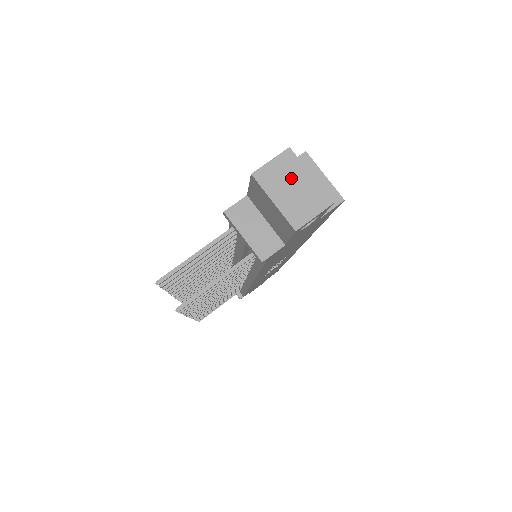
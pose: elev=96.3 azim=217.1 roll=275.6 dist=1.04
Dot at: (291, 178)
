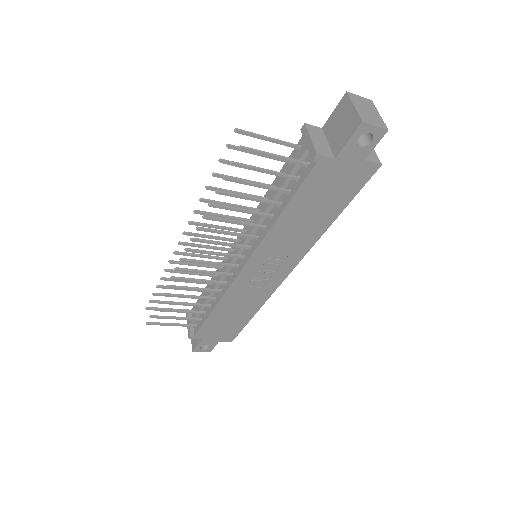
Dot at: (368, 107)
